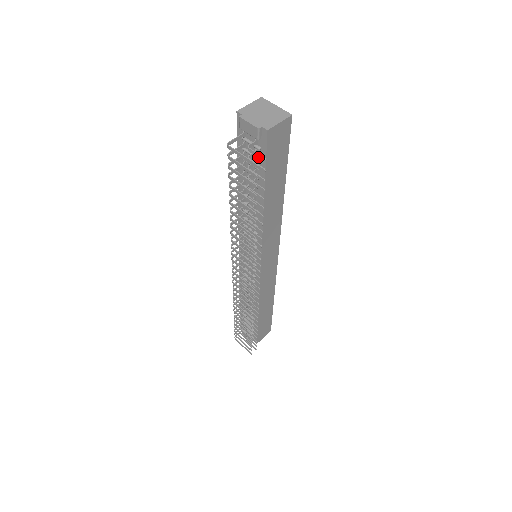
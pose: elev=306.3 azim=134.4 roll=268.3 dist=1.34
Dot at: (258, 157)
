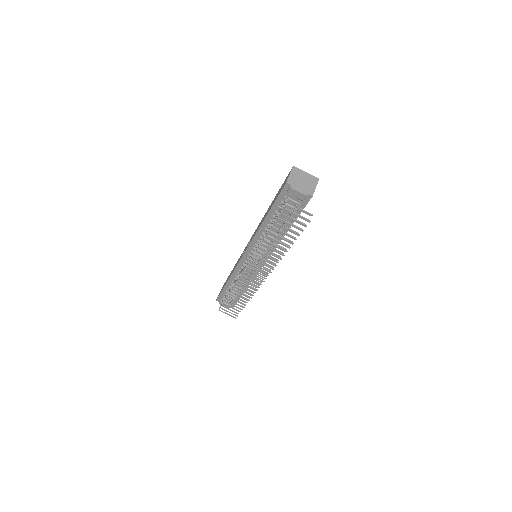
Dot at: (306, 213)
